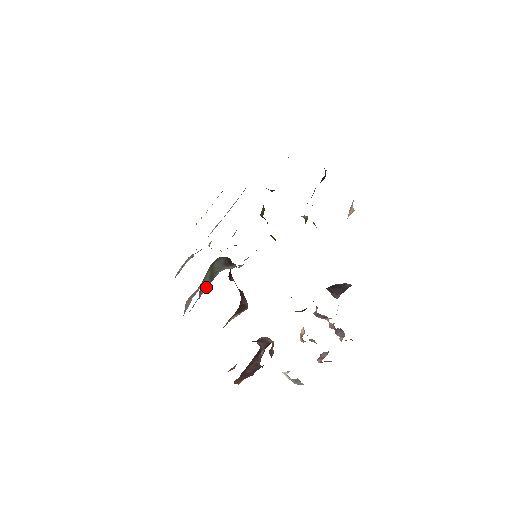
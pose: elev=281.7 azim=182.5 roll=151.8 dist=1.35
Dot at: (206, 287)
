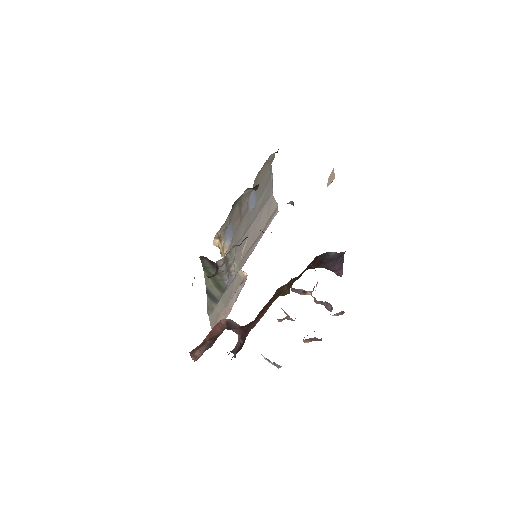
Dot at: (217, 298)
